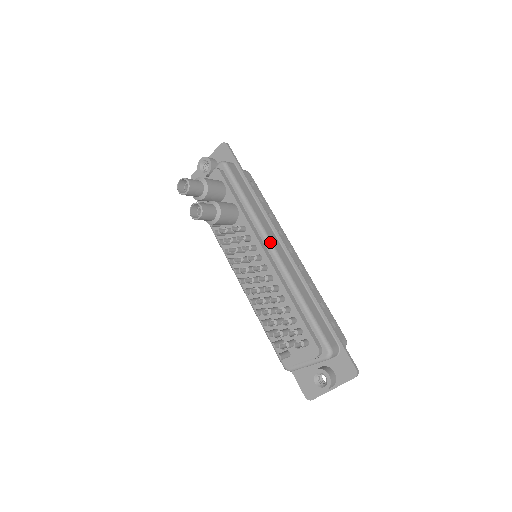
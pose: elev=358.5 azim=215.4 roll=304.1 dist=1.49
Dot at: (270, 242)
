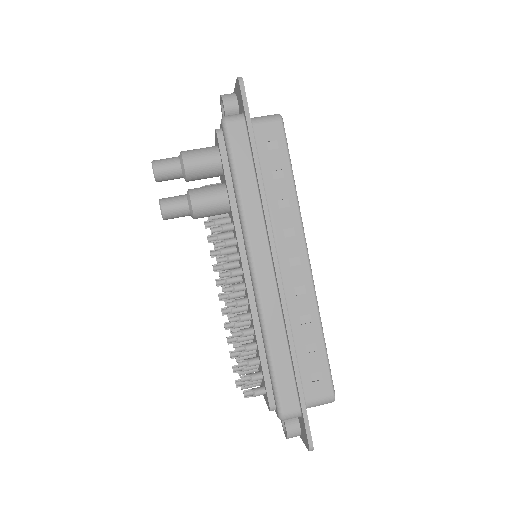
Dot at: (250, 259)
